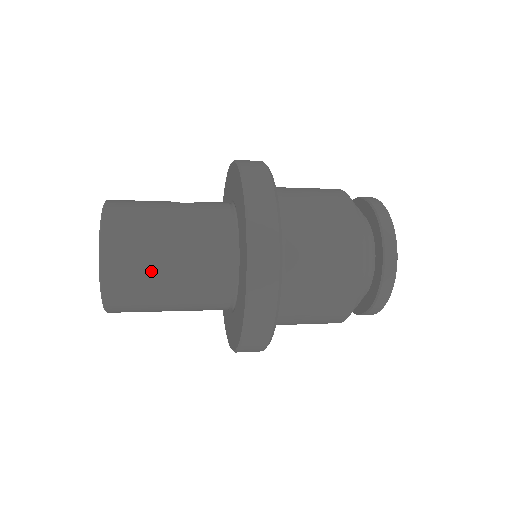
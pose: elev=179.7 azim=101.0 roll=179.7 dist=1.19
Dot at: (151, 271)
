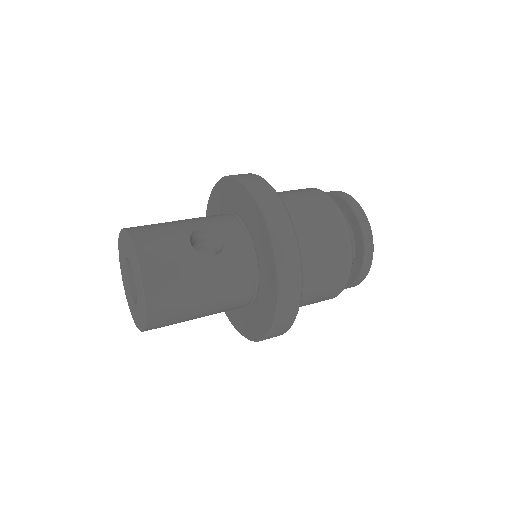
Dot at: (184, 321)
